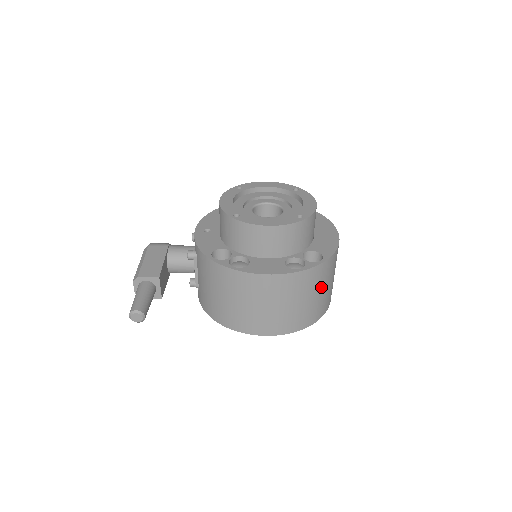
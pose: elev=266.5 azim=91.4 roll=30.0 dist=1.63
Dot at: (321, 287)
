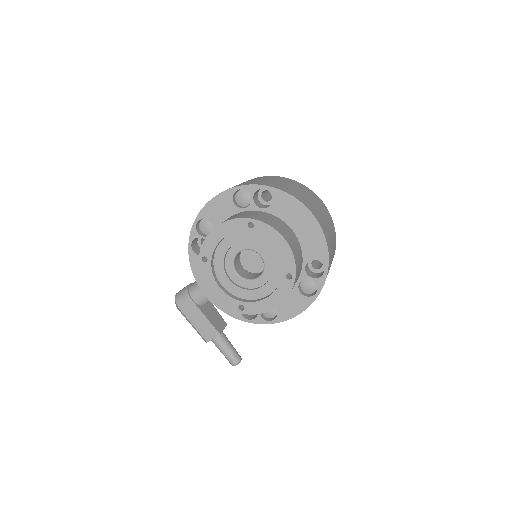
Dot at: (331, 261)
